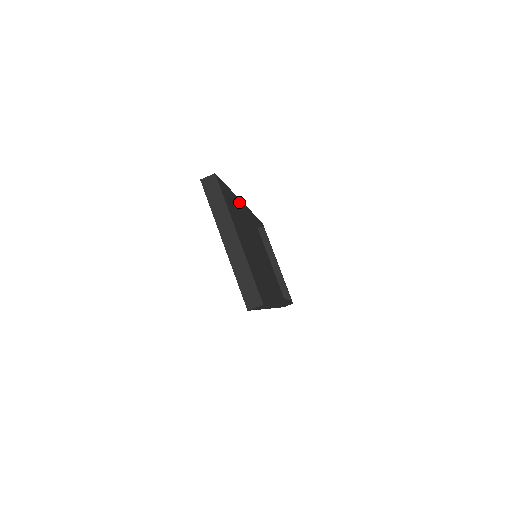
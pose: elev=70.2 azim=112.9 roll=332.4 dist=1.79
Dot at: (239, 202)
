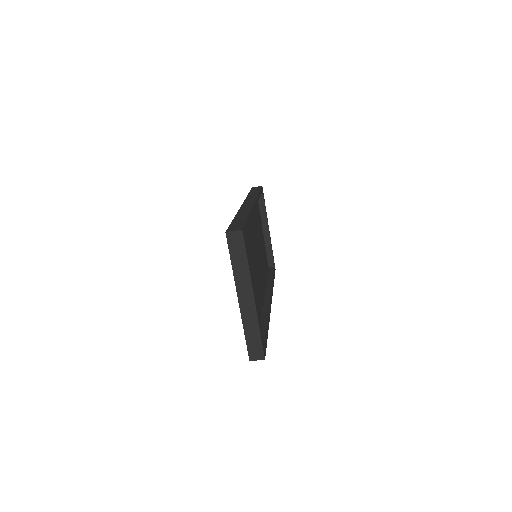
Dot at: (252, 213)
